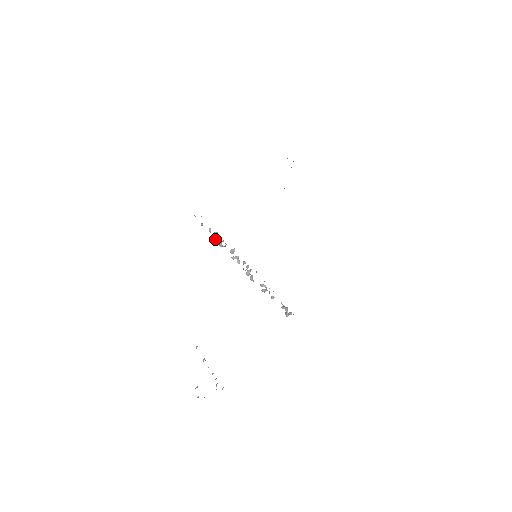
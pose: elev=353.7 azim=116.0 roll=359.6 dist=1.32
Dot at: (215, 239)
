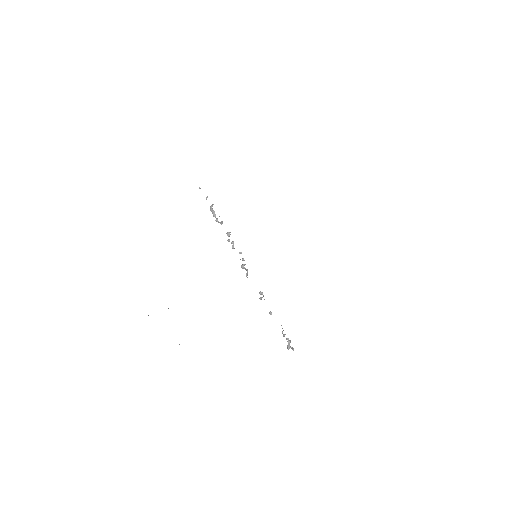
Dot at: (211, 210)
